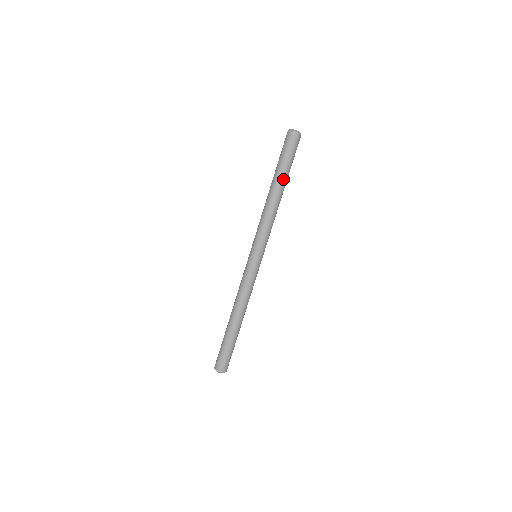
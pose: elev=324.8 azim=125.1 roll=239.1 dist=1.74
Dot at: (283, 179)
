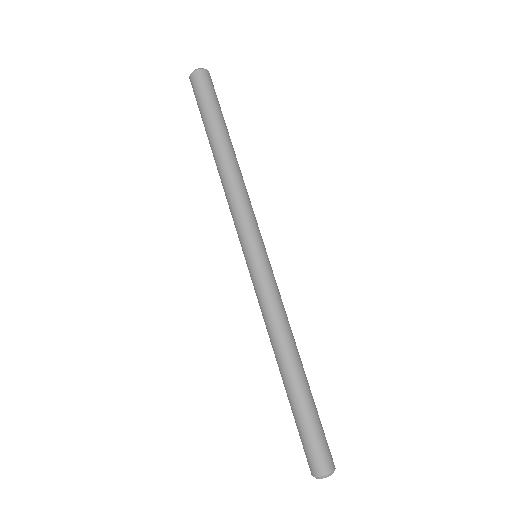
Dot at: (228, 133)
